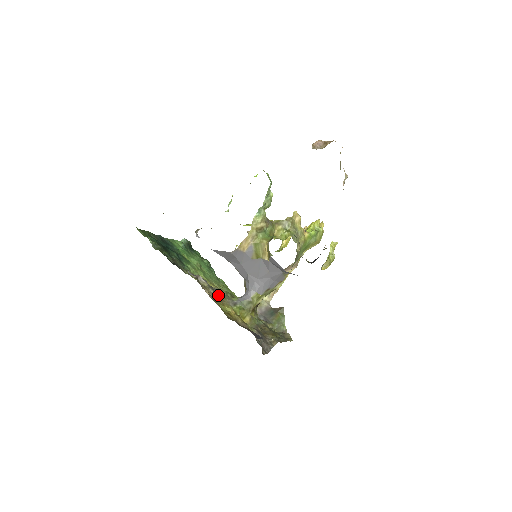
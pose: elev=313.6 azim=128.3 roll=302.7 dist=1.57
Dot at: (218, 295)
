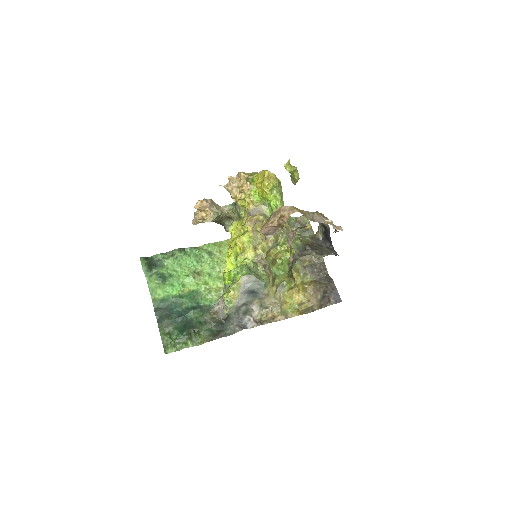
Dot at: (273, 302)
